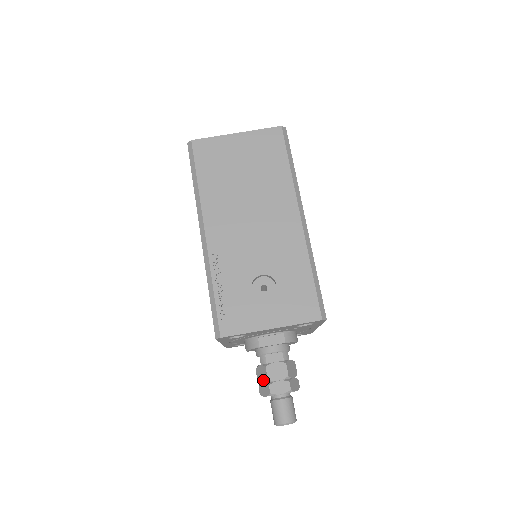
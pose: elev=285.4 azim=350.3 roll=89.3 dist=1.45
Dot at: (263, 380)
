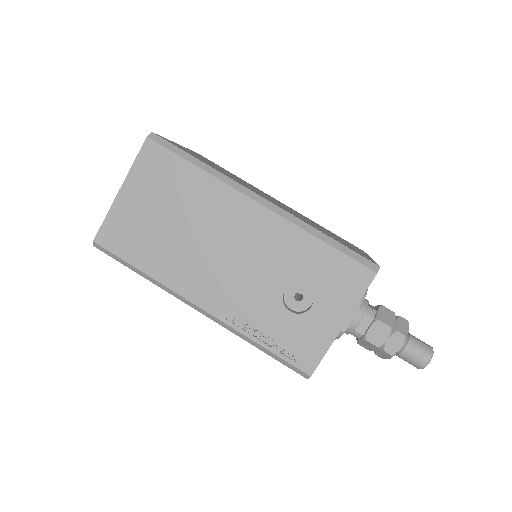
Dot at: (374, 349)
